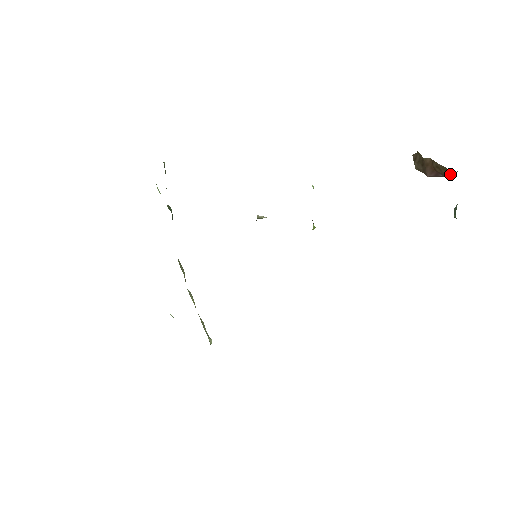
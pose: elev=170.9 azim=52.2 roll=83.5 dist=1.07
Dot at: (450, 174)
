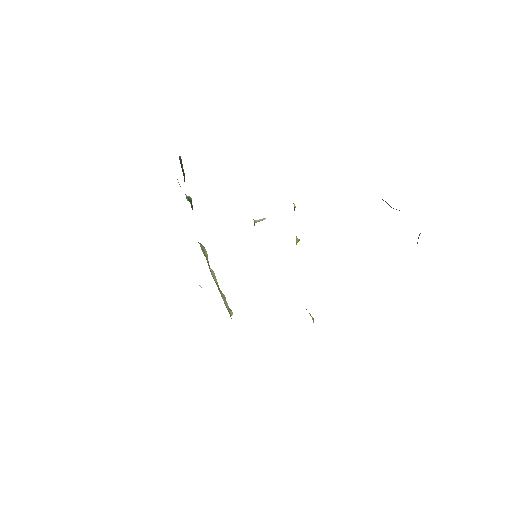
Dot at: occluded
